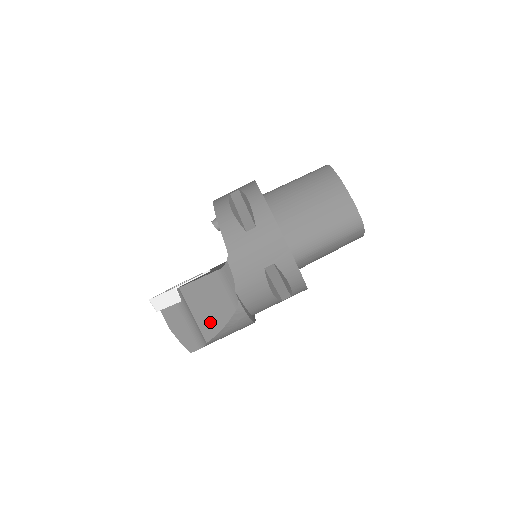
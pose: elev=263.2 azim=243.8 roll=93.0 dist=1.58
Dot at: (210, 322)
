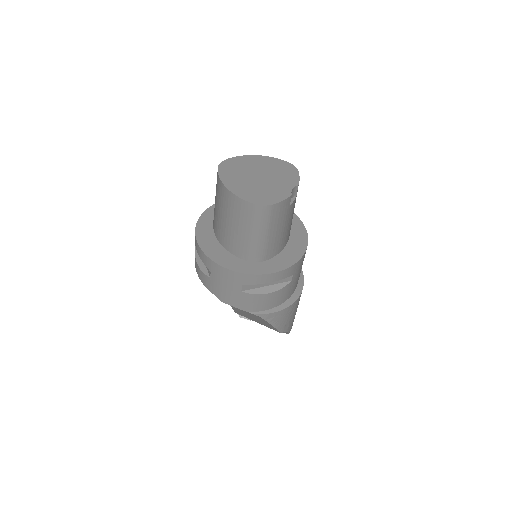
Dot at: (266, 324)
